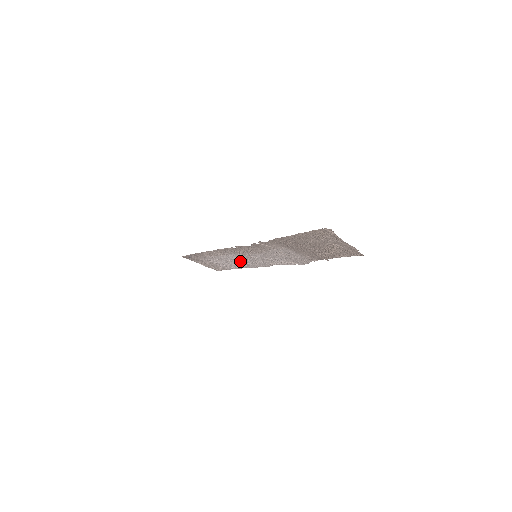
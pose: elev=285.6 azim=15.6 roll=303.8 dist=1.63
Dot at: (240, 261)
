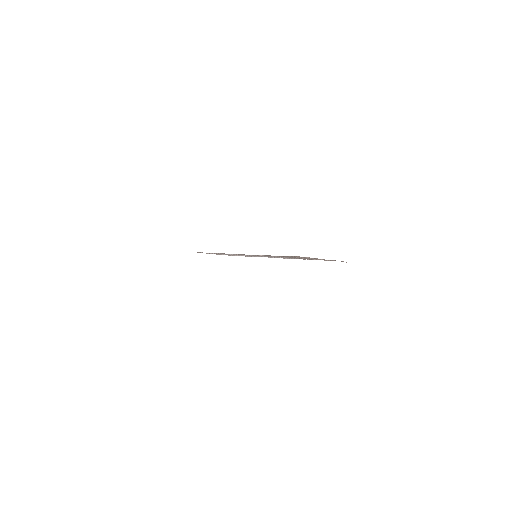
Dot at: occluded
